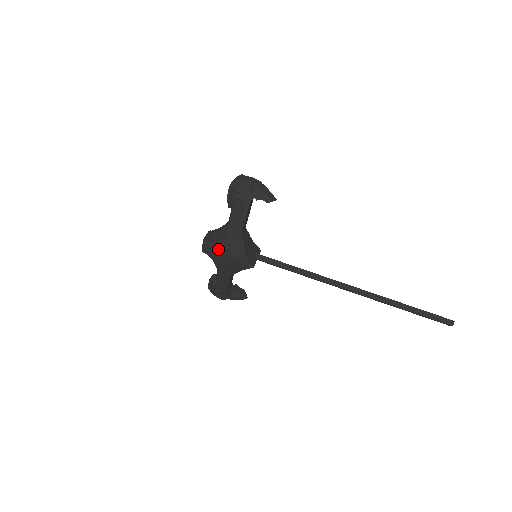
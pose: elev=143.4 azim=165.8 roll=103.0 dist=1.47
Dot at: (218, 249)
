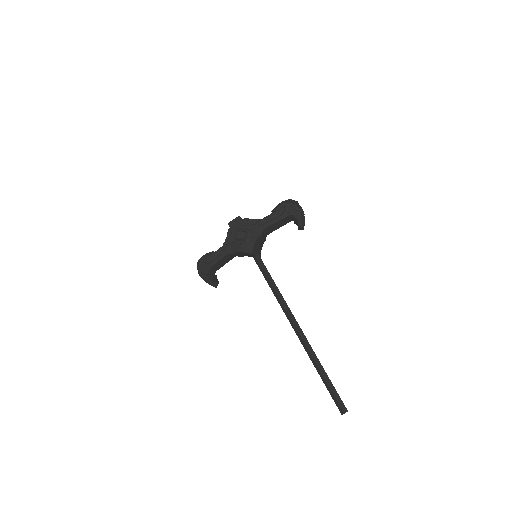
Dot at: (241, 228)
